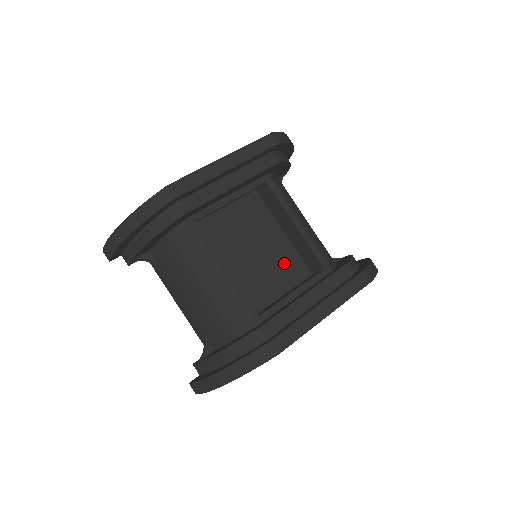
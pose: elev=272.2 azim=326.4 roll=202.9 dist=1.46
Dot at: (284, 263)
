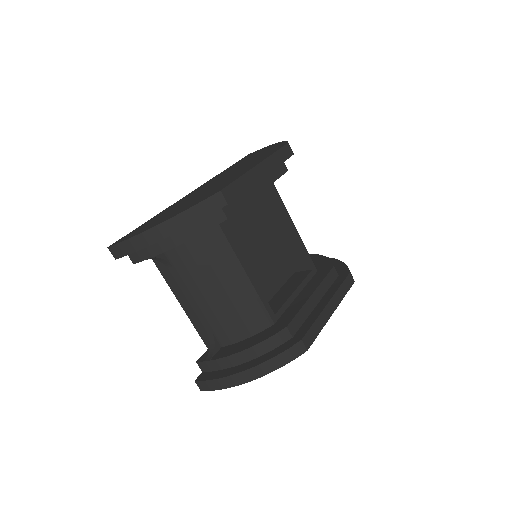
Dot at: (275, 262)
